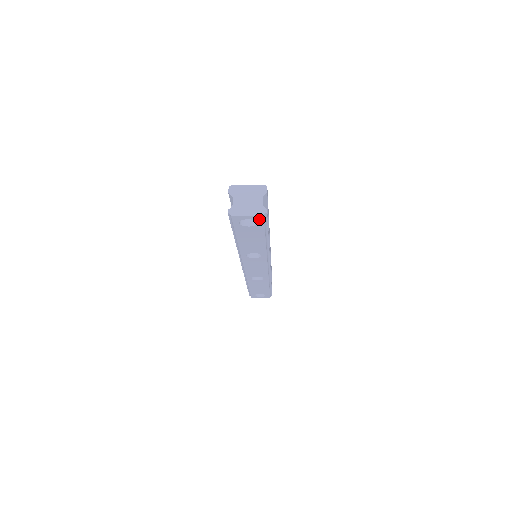
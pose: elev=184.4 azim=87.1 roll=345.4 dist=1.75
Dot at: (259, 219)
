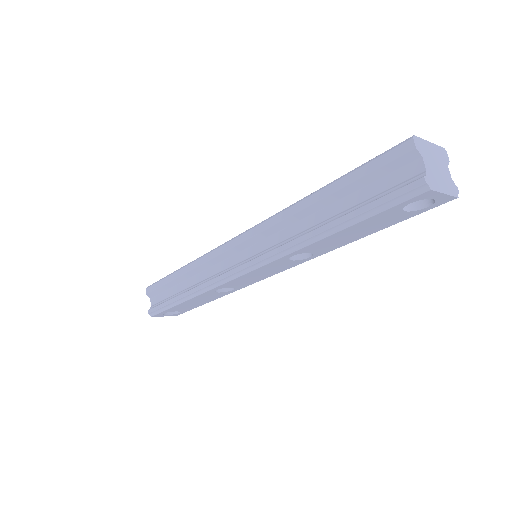
Dot at: (441, 201)
